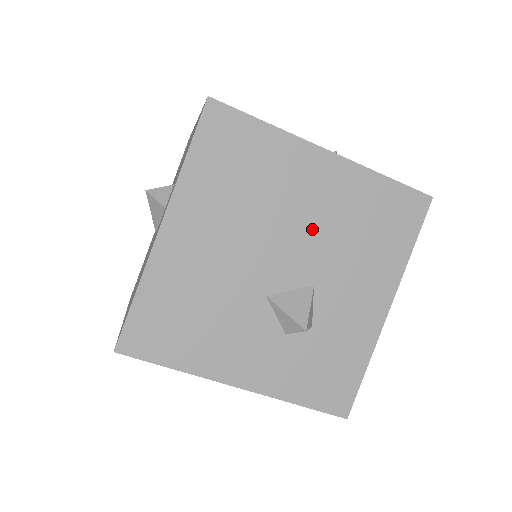
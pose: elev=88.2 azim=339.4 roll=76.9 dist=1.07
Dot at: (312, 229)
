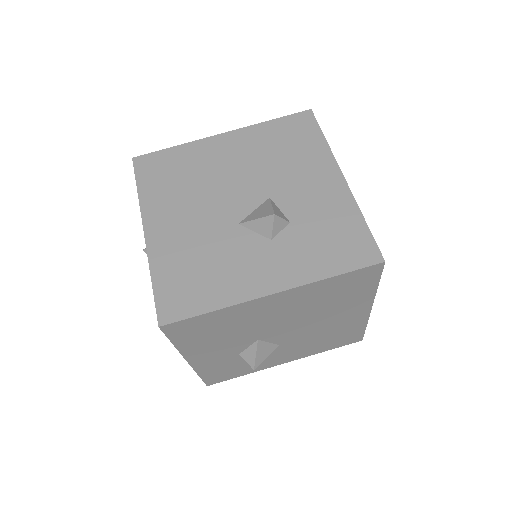
Dot at: (315, 328)
